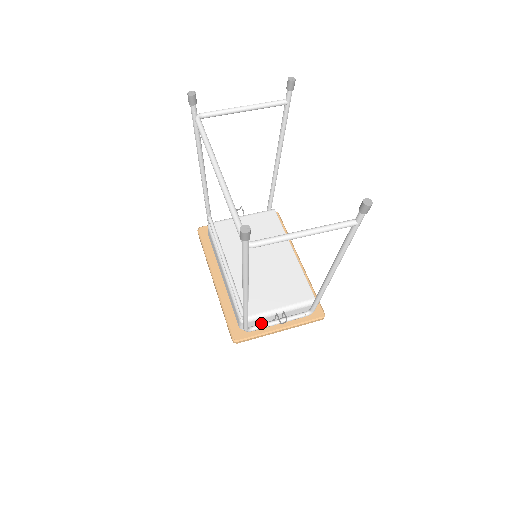
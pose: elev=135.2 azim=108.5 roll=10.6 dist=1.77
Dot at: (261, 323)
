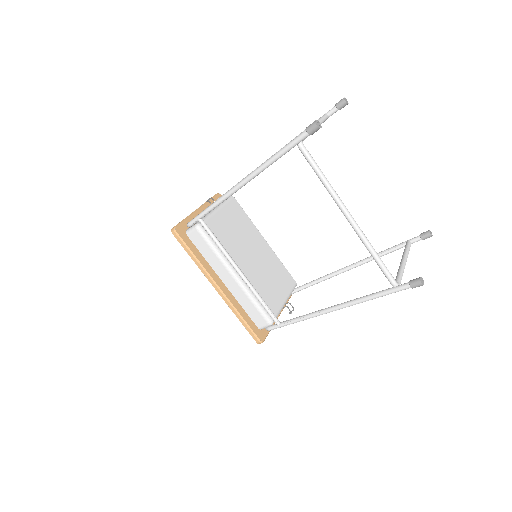
Dot at: occluded
